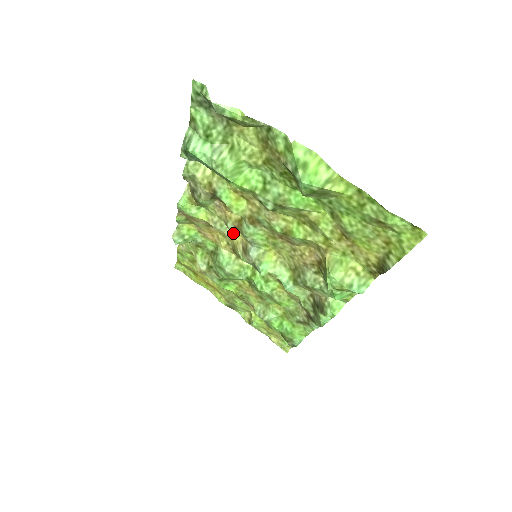
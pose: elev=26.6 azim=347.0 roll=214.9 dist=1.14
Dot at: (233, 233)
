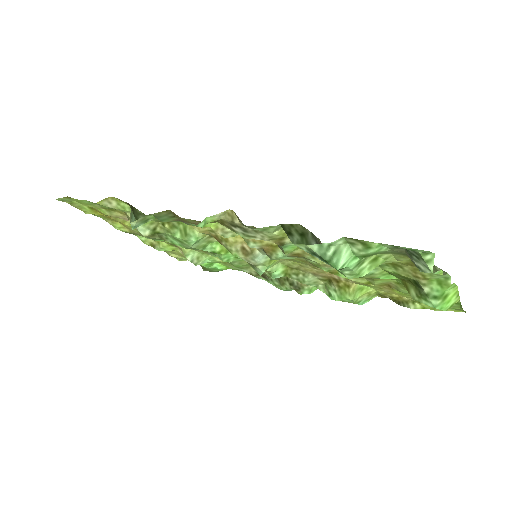
Dot at: occluded
